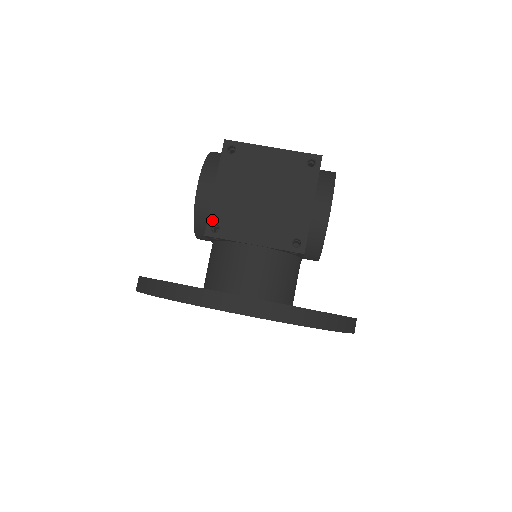
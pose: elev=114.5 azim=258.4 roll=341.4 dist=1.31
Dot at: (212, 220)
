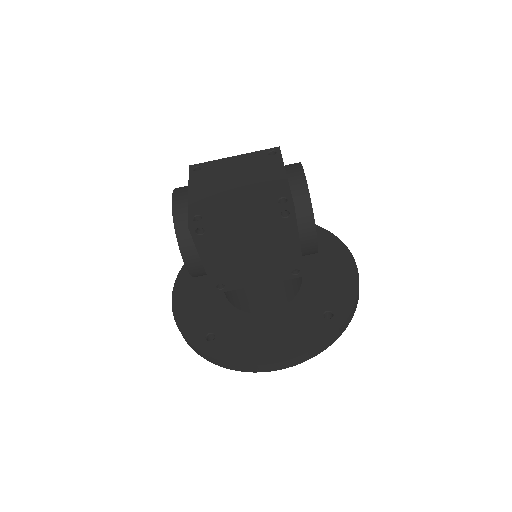
Dot at: (214, 283)
